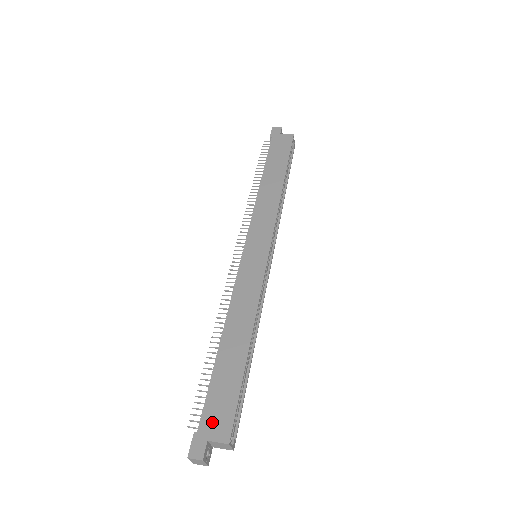
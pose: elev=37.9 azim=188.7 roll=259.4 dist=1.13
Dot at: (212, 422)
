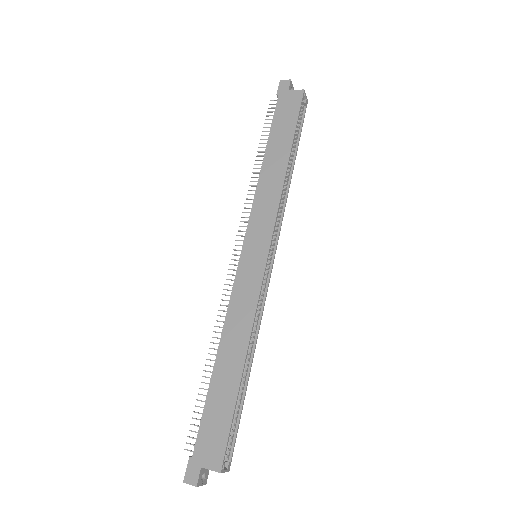
Dot at: (205, 449)
